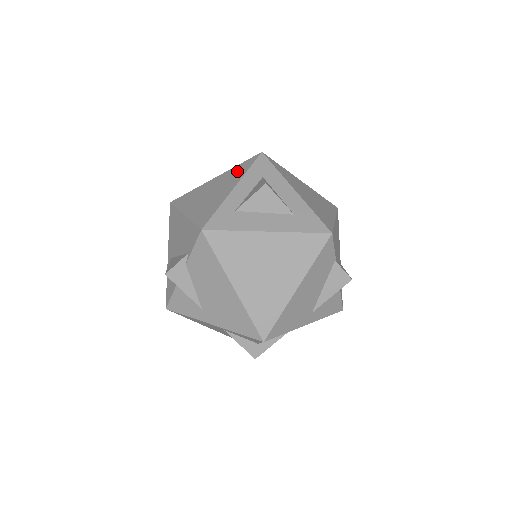
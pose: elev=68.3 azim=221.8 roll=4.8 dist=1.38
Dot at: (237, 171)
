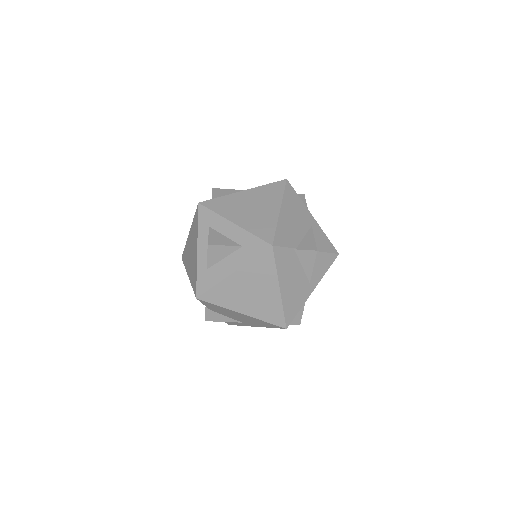
Dot at: (194, 227)
